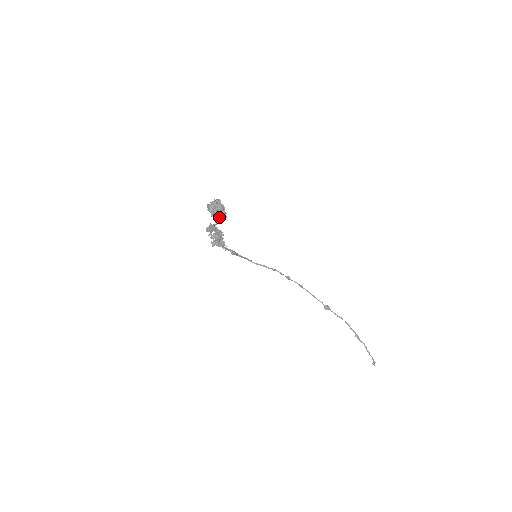
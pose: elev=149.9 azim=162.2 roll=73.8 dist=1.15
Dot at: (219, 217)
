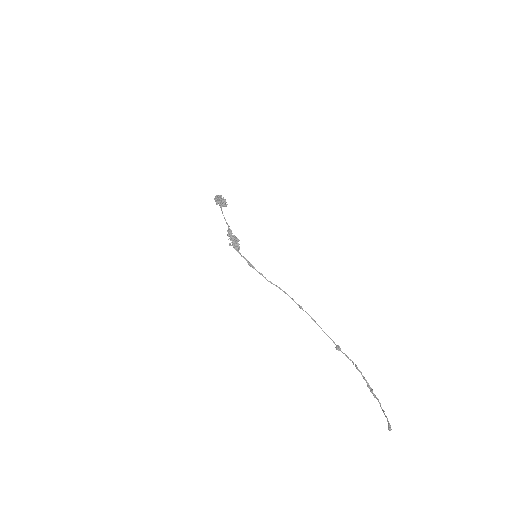
Dot at: (219, 203)
